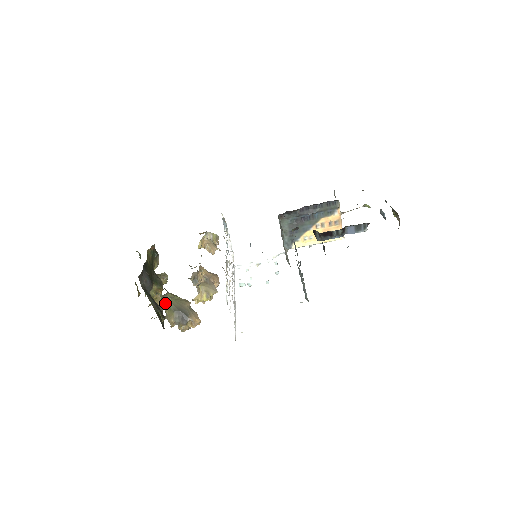
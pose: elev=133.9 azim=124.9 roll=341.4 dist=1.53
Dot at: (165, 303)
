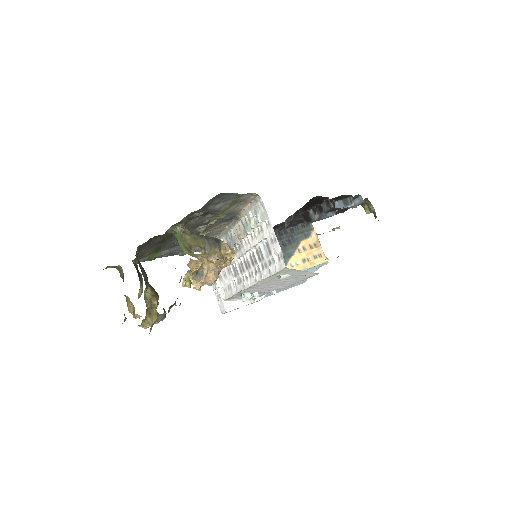
Dot at: (186, 236)
